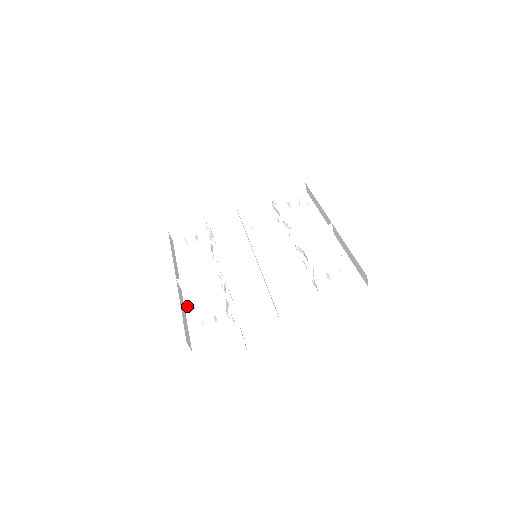
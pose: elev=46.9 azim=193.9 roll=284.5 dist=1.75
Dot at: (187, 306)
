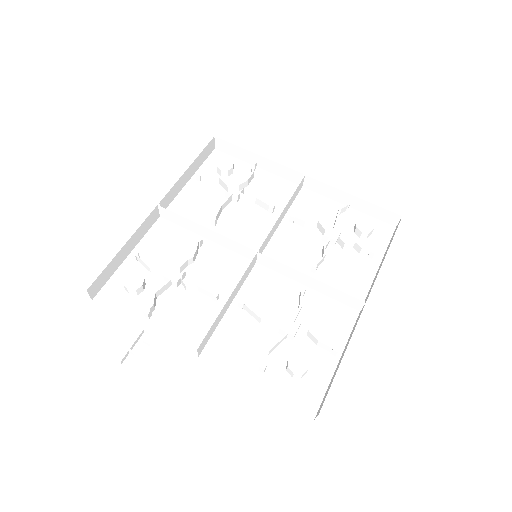
Dot at: (143, 242)
